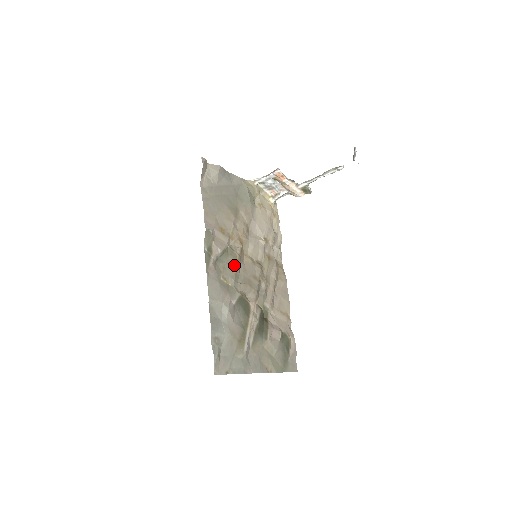
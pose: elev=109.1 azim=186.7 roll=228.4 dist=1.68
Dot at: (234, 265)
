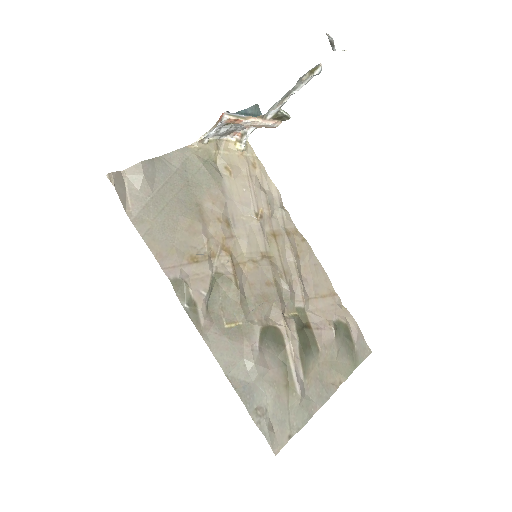
Dot at: (233, 294)
